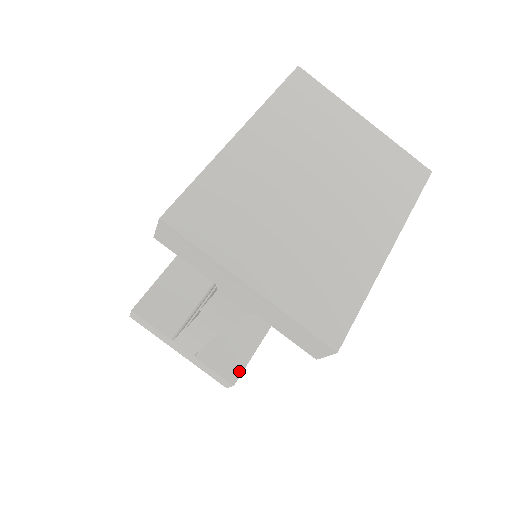
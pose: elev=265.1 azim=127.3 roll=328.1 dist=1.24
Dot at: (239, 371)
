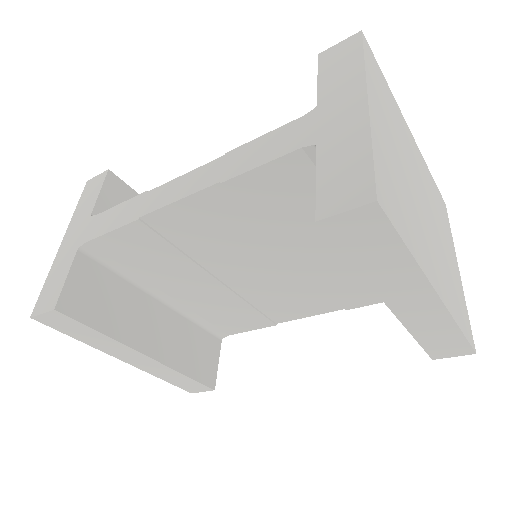
Dot at: (76, 314)
